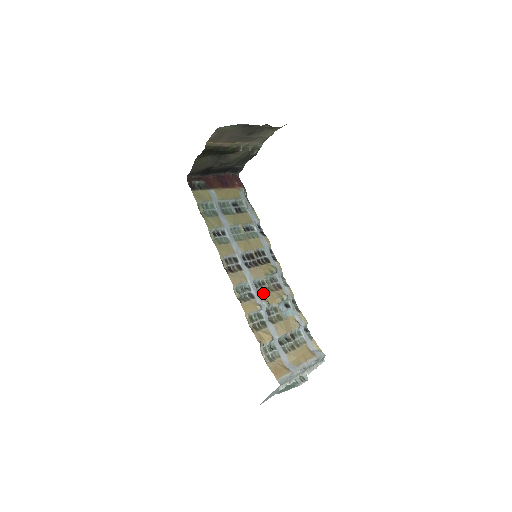
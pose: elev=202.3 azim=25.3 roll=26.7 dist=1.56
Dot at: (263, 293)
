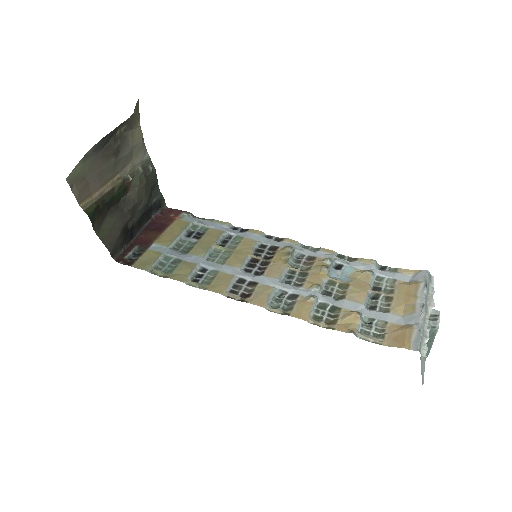
Dot at: (302, 281)
